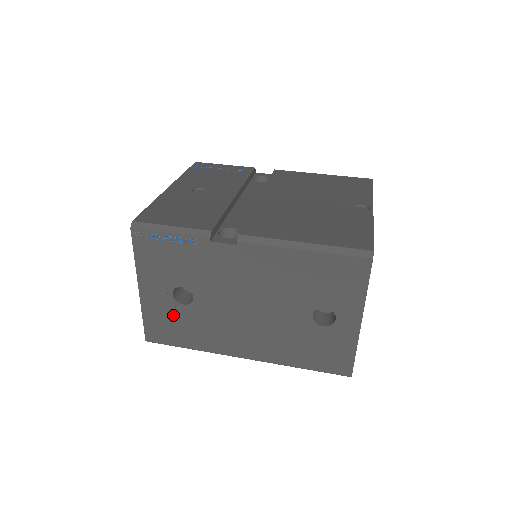
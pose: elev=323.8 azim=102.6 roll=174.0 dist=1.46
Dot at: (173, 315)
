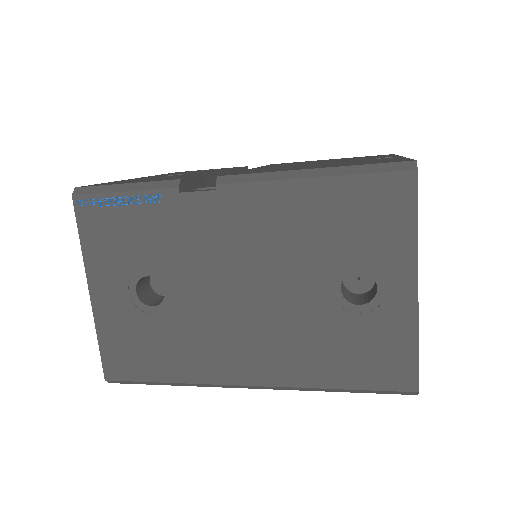
Dot at: (139, 327)
